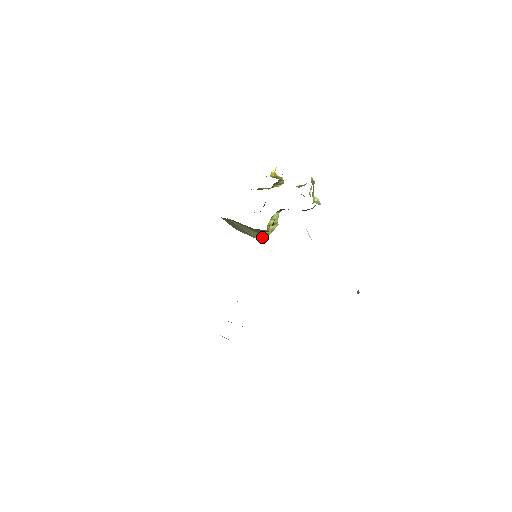
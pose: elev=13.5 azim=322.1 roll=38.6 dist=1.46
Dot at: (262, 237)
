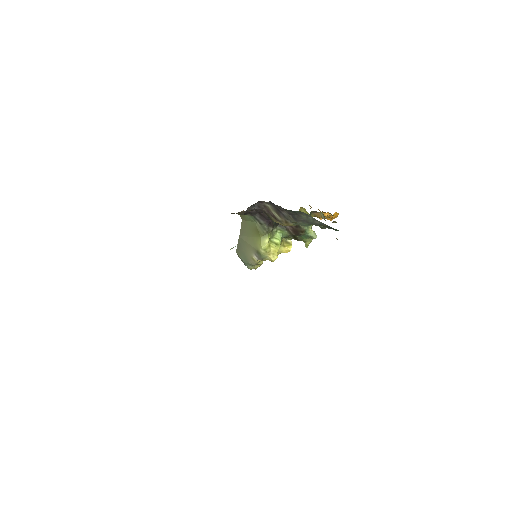
Dot at: (264, 245)
